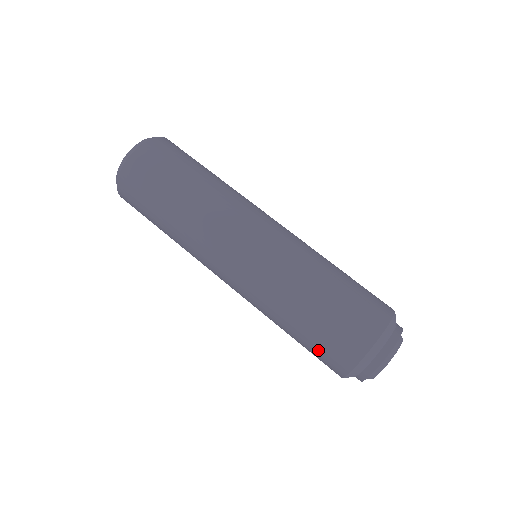
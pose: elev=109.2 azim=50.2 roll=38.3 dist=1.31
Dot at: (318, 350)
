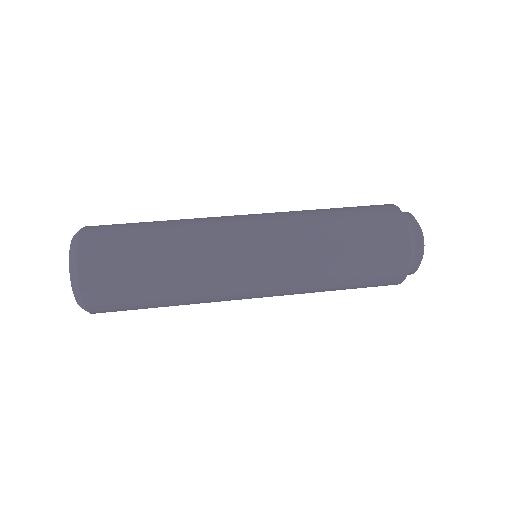
Dot at: (375, 269)
